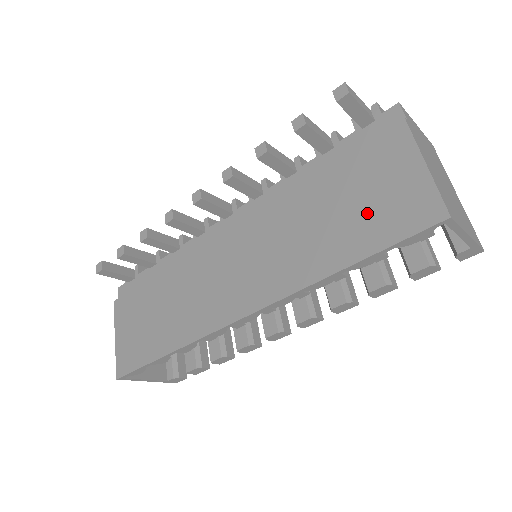
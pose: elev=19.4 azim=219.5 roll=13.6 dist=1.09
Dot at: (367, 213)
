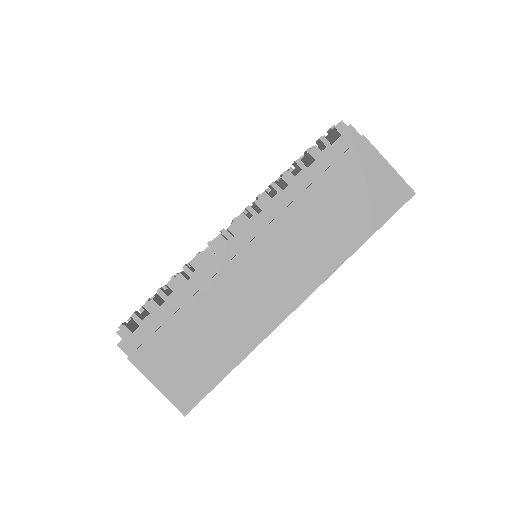
Dot at: (366, 202)
